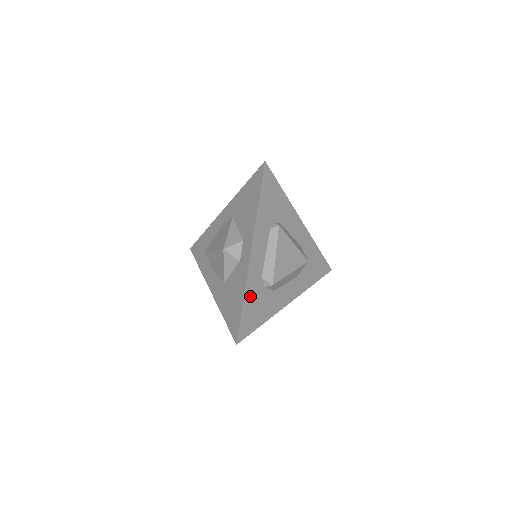
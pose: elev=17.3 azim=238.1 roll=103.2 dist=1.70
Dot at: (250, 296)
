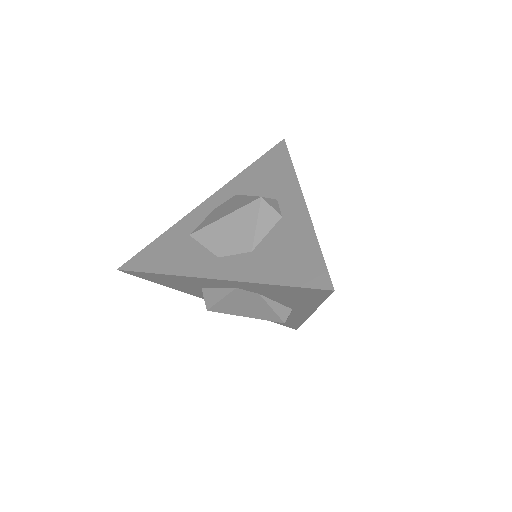
Dot at: occluded
